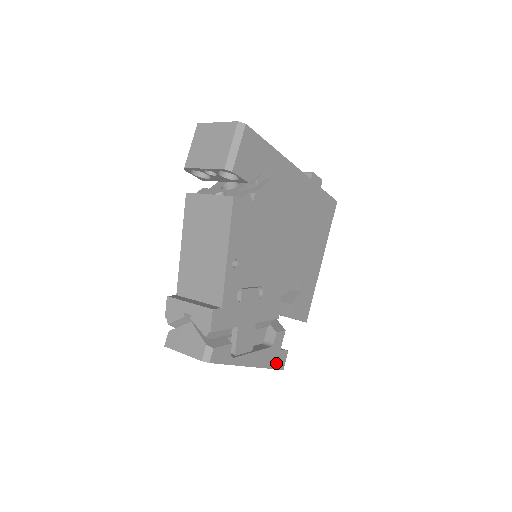
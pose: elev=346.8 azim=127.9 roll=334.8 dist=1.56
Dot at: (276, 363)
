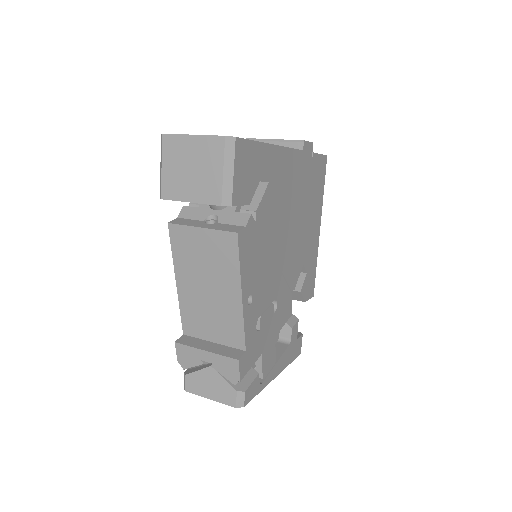
Dot at: (295, 354)
